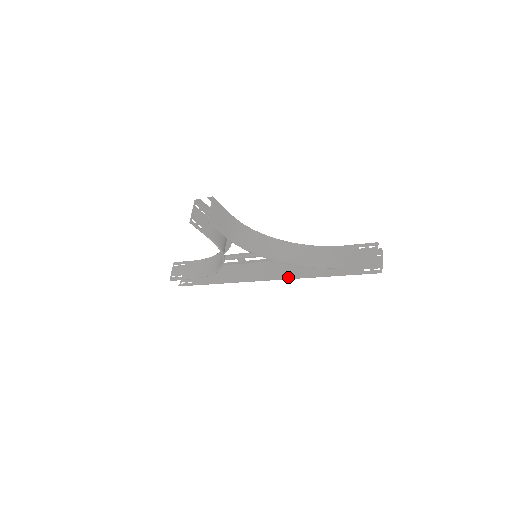
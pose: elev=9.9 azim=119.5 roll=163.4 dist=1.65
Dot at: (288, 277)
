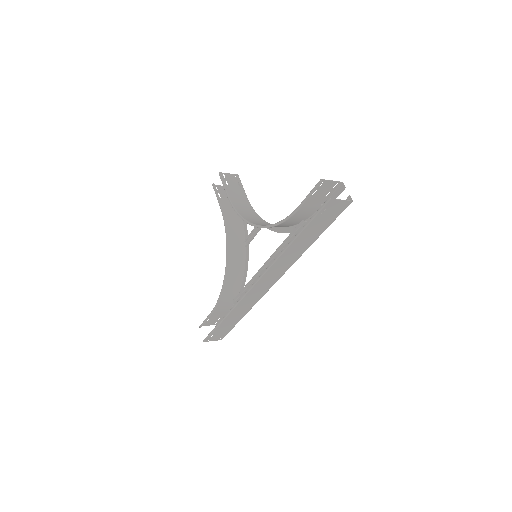
Dot at: (267, 268)
